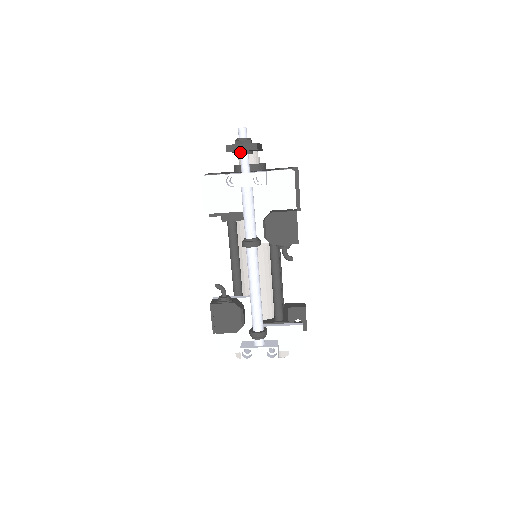
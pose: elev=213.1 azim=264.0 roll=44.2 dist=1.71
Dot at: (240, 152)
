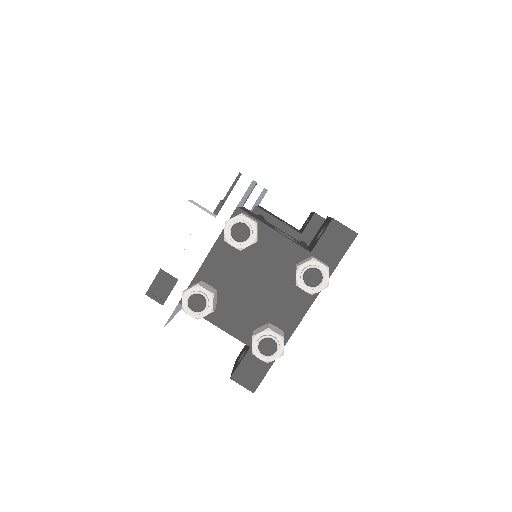
Dot at: occluded
